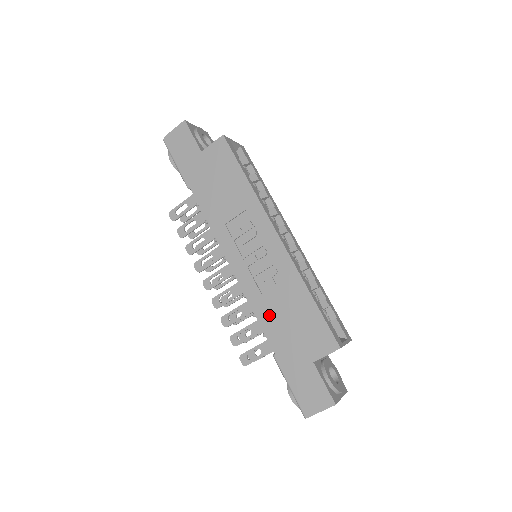
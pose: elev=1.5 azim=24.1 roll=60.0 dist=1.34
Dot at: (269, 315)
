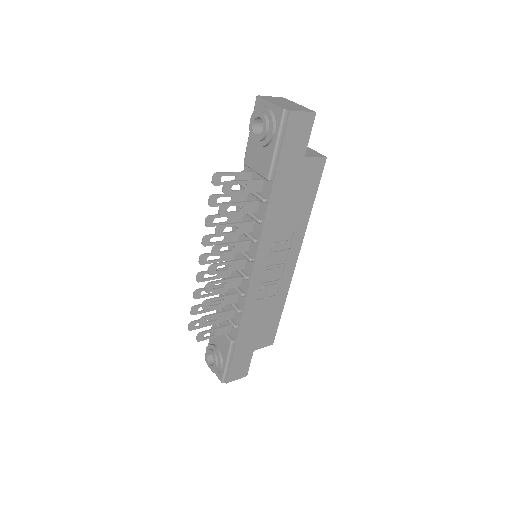
Dot at: (251, 316)
